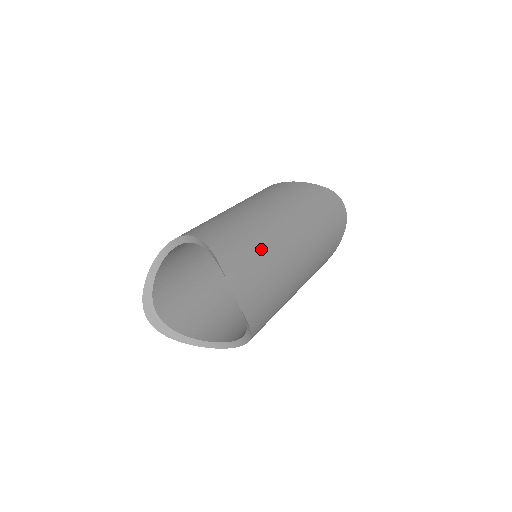
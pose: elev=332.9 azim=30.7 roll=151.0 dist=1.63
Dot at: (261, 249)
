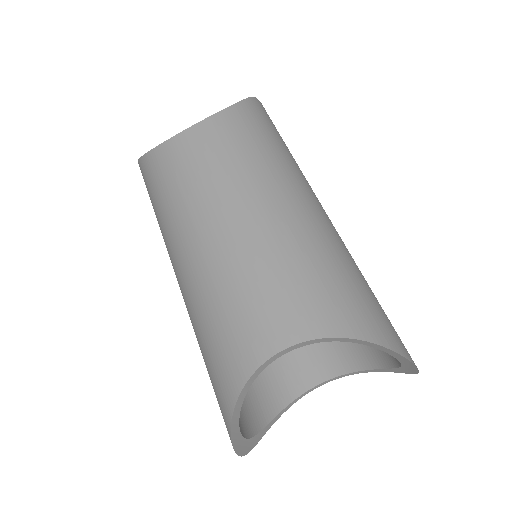
Dot at: (361, 277)
